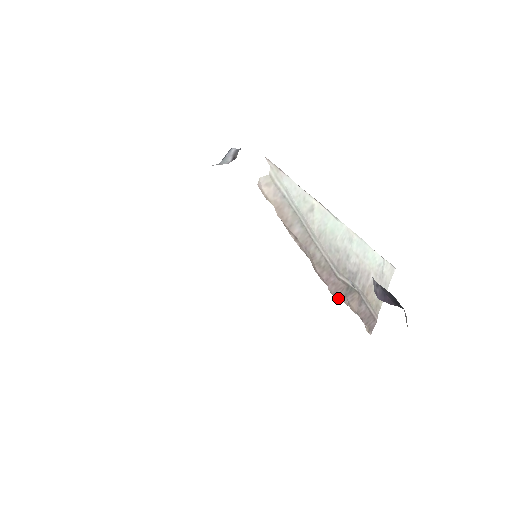
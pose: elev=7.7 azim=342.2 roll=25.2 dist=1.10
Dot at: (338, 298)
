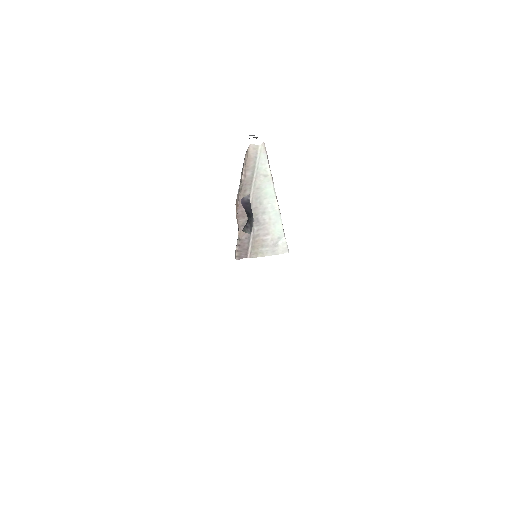
Dot at: (238, 220)
